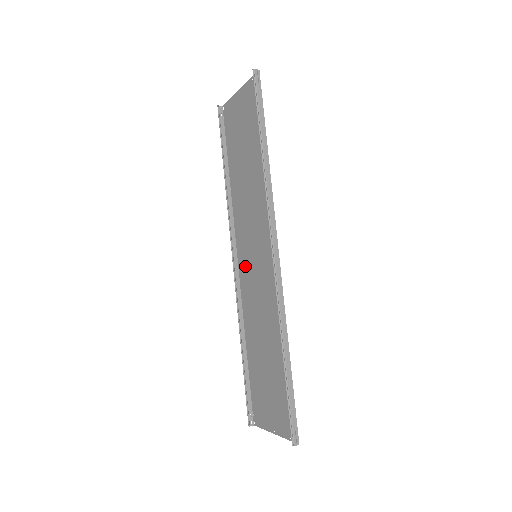
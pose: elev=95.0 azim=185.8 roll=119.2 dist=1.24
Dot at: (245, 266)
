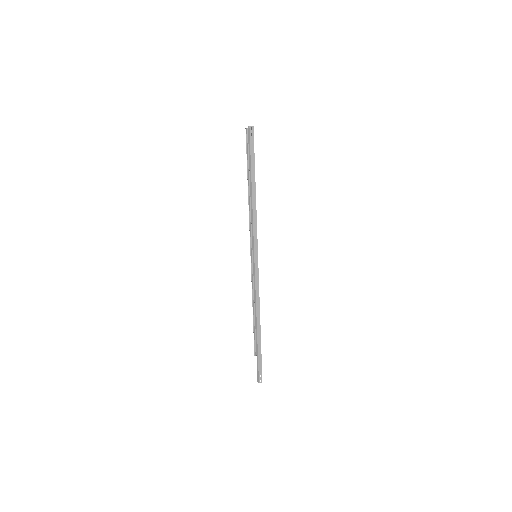
Dot at: occluded
